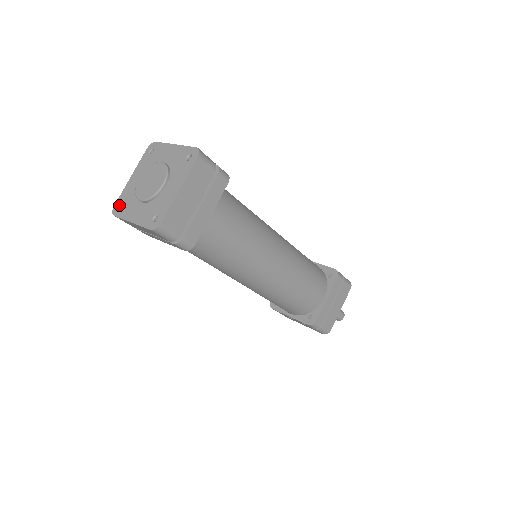
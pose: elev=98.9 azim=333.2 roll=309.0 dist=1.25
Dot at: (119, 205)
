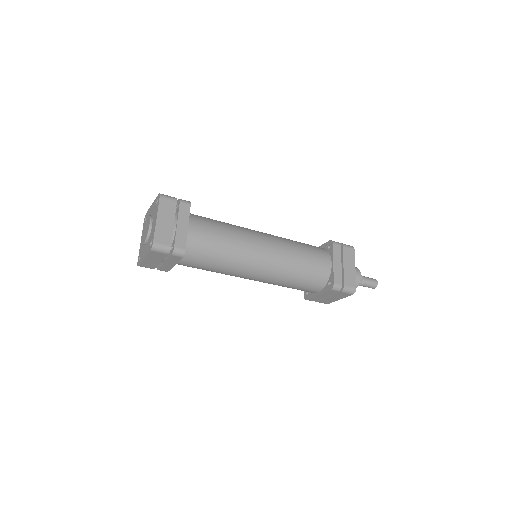
Dot at: (139, 259)
